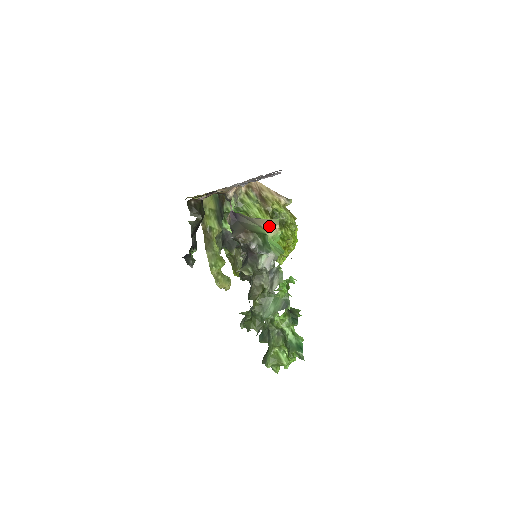
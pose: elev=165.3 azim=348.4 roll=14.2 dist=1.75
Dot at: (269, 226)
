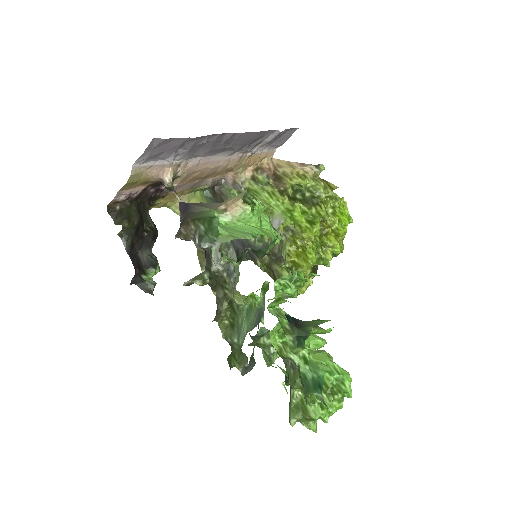
Dot at: (230, 205)
